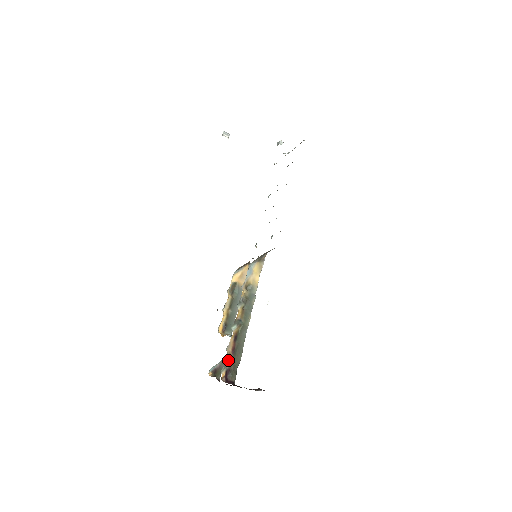
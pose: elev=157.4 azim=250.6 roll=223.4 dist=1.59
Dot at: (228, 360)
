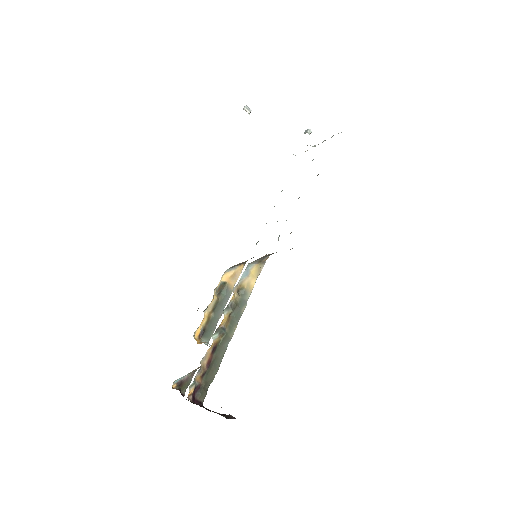
Dot at: (200, 374)
